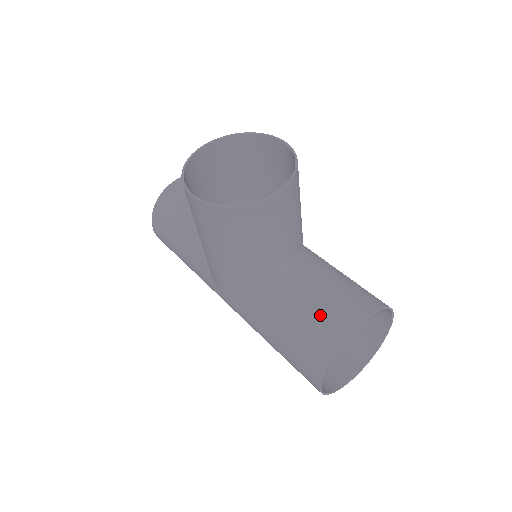
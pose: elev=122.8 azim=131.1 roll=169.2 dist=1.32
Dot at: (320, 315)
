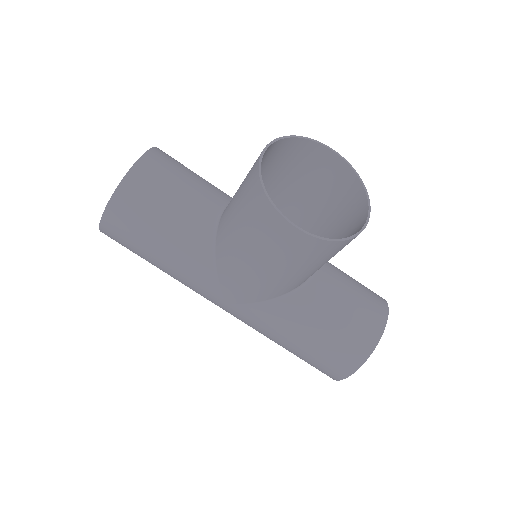
Dot at: (356, 320)
